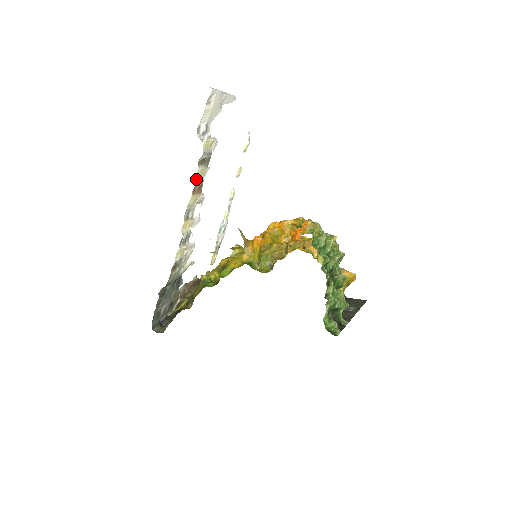
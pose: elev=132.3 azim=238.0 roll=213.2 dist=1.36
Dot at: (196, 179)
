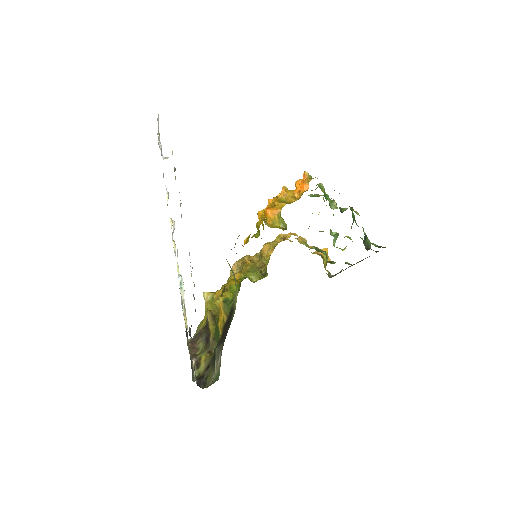
Dot at: occluded
